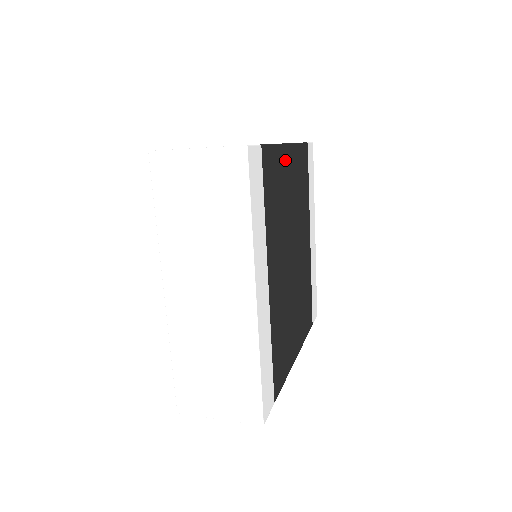
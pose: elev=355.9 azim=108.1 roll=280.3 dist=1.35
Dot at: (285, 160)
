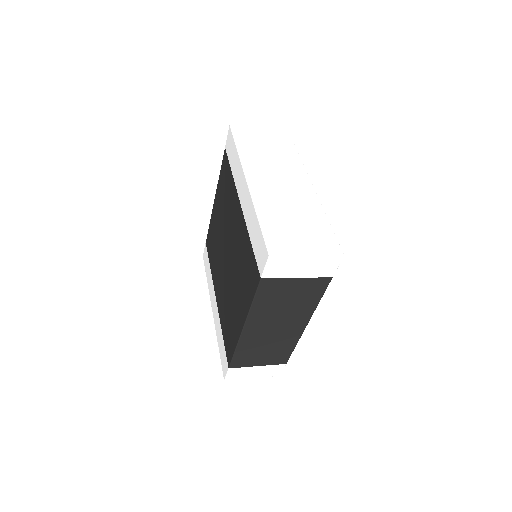
Dot at: occluded
